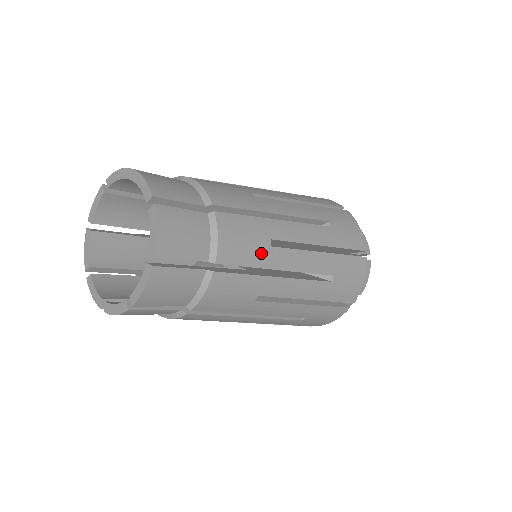
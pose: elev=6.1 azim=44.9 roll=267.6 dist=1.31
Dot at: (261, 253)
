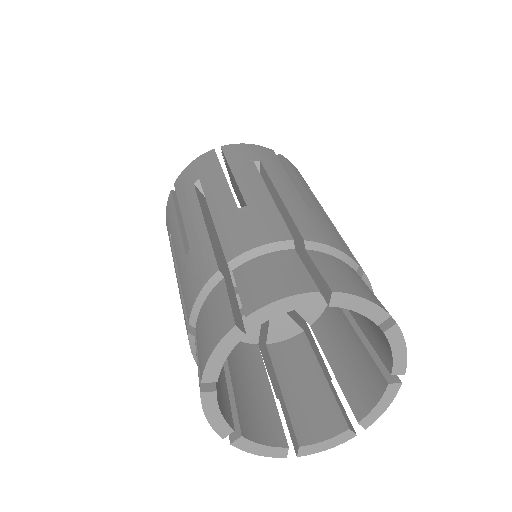
Dot at: occluded
